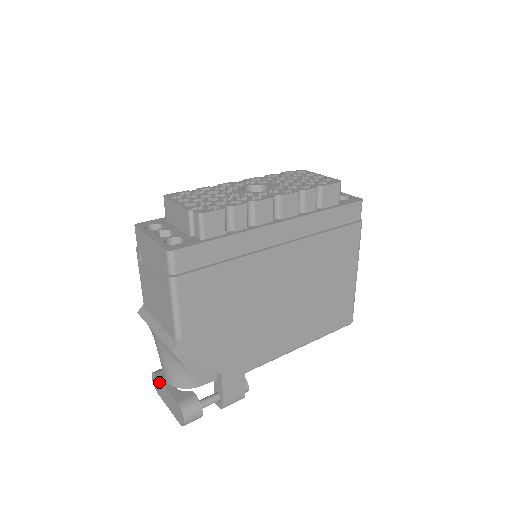
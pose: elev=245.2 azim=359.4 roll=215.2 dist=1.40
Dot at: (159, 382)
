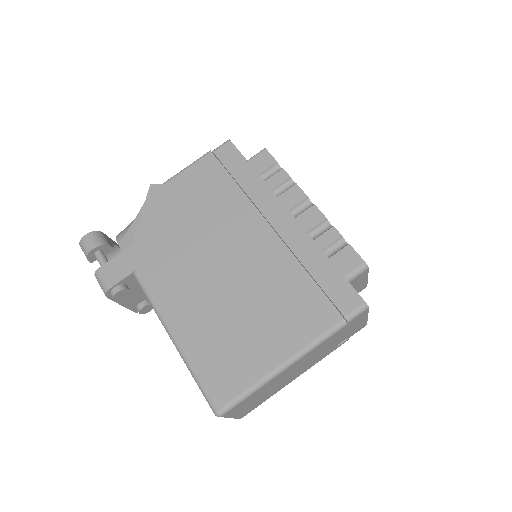
Dot at: occluded
